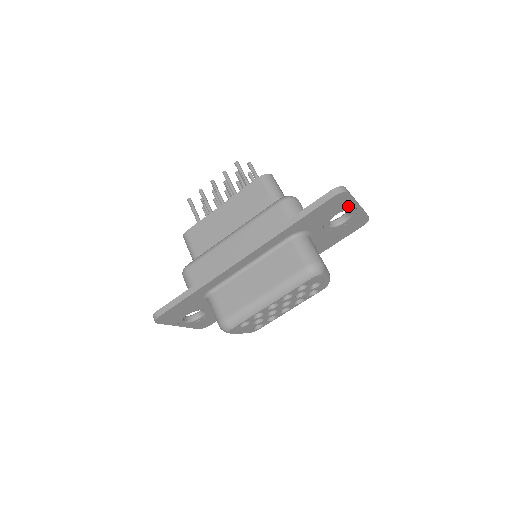
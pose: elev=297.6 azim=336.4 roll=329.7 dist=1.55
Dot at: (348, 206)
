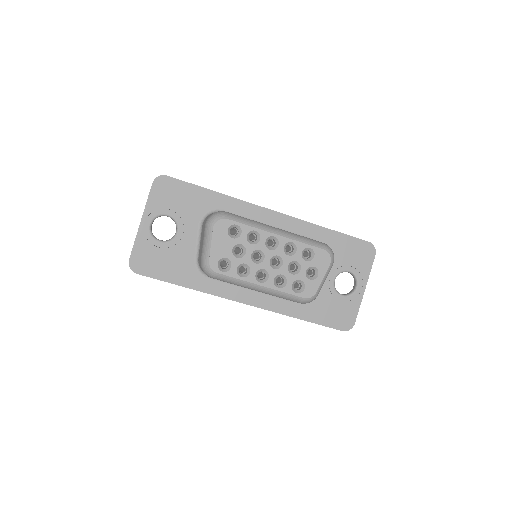
Dot at: (362, 274)
